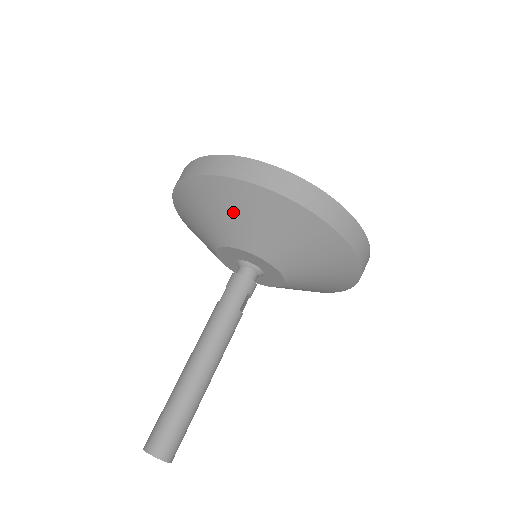
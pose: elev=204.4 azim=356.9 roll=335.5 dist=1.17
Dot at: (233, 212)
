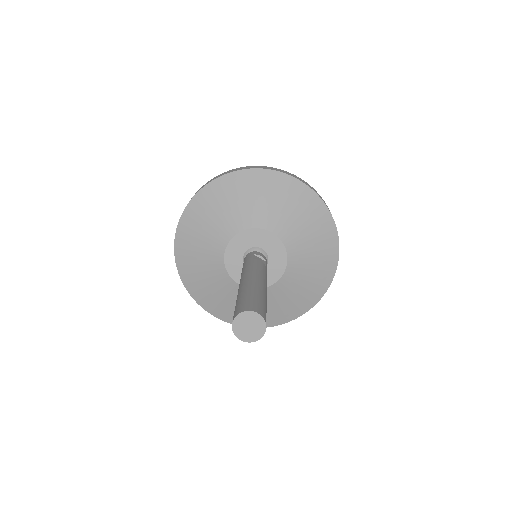
Dot at: (198, 241)
